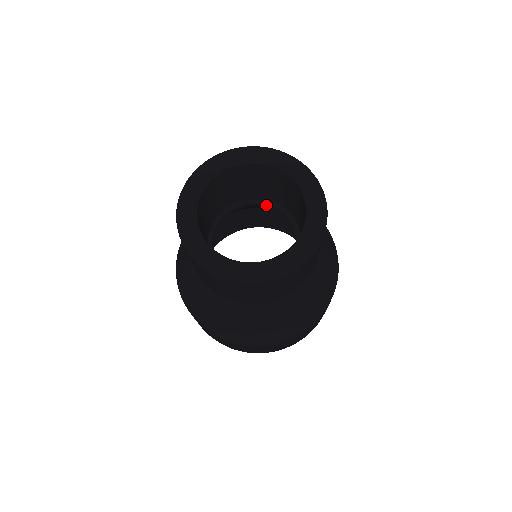
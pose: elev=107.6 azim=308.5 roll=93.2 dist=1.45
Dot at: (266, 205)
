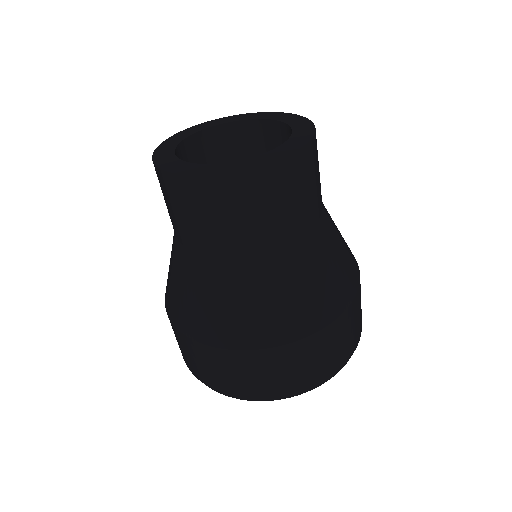
Dot at: occluded
